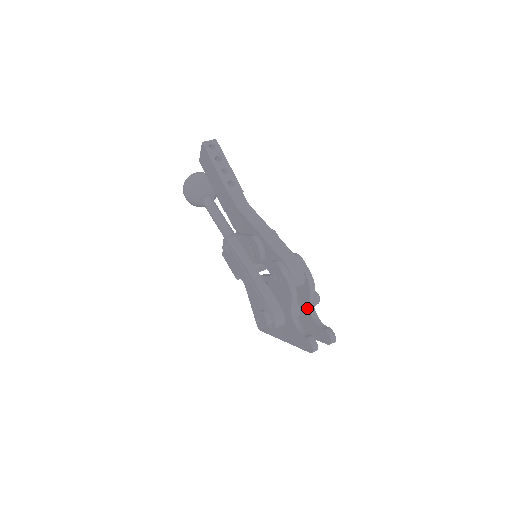
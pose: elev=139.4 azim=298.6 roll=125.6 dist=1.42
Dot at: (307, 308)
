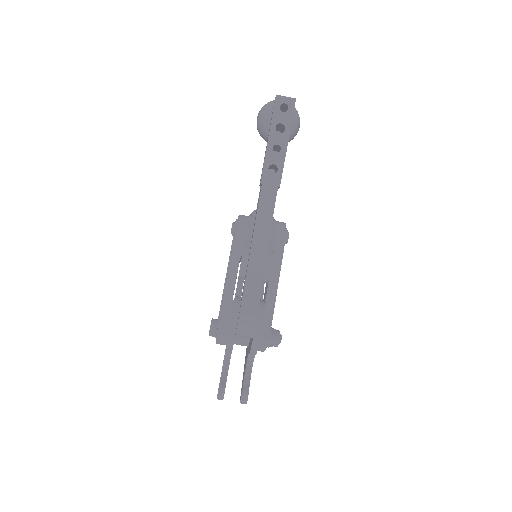
Dot at: (248, 354)
